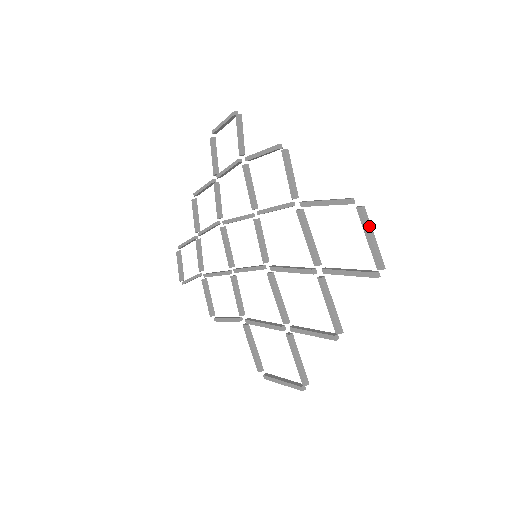
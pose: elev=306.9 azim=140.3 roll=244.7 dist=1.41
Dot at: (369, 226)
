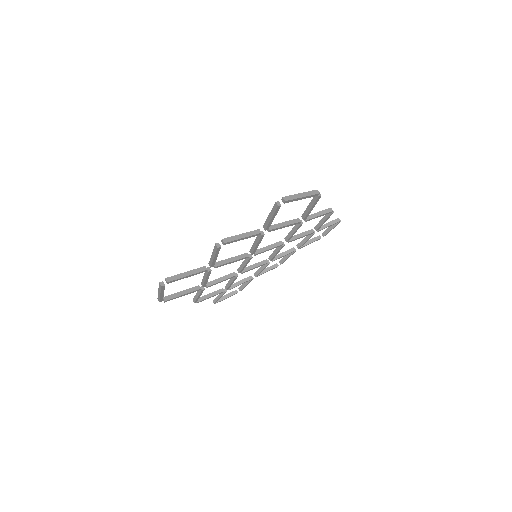
Dot at: (308, 194)
